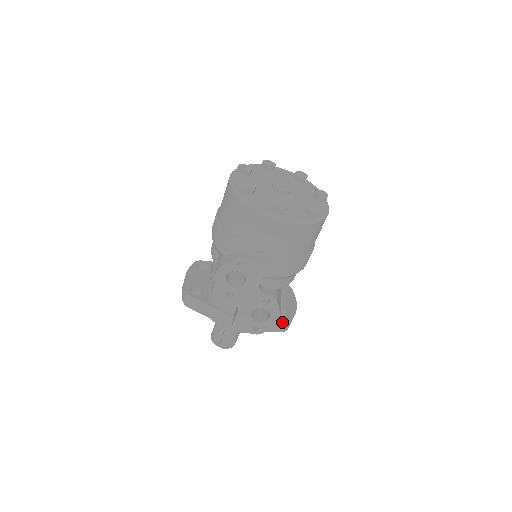
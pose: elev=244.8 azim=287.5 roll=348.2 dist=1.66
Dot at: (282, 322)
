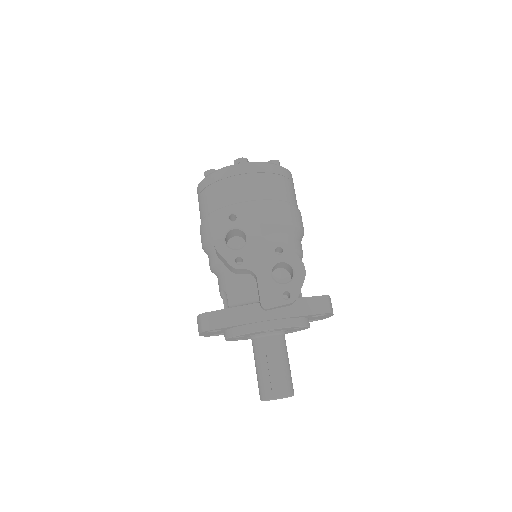
Dot at: (317, 297)
